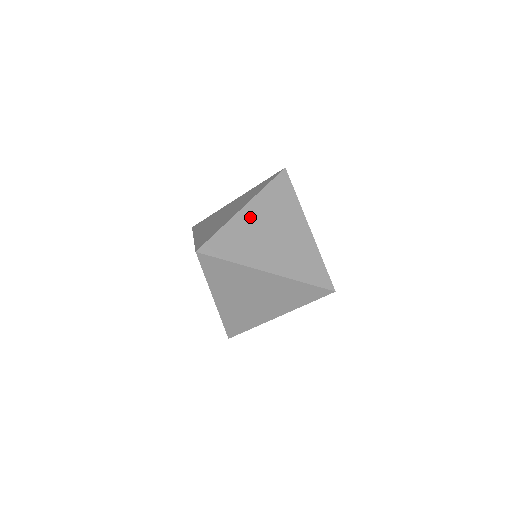
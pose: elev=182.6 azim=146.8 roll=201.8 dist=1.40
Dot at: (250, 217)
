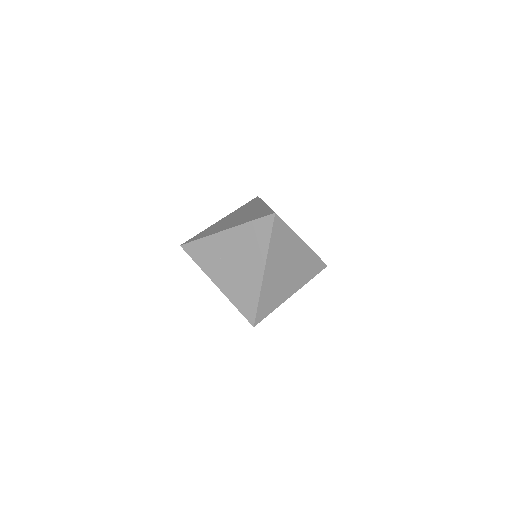
Dot at: (223, 220)
